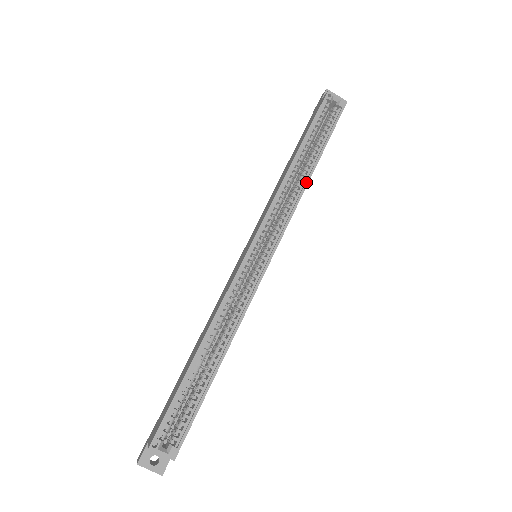
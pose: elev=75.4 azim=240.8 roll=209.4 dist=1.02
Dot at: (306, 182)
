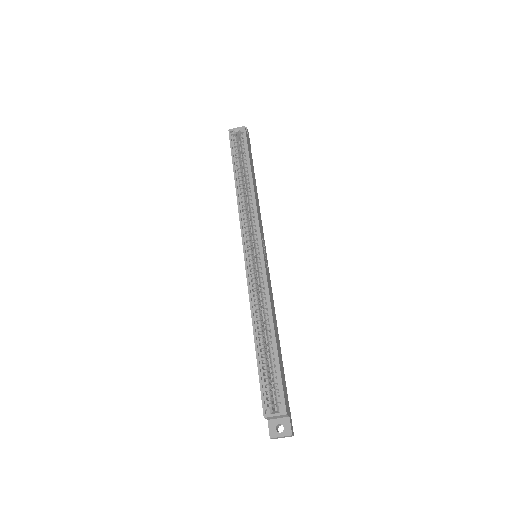
Dot at: (252, 189)
